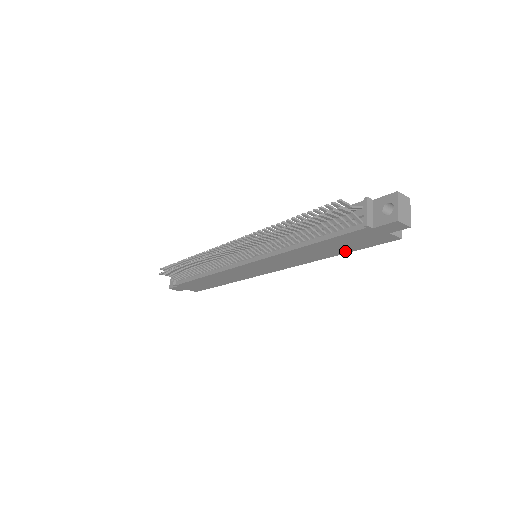
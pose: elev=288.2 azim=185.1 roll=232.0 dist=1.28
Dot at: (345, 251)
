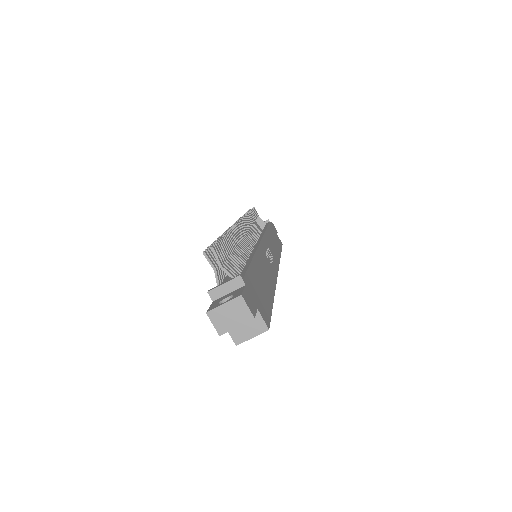
Dot at: occluded
